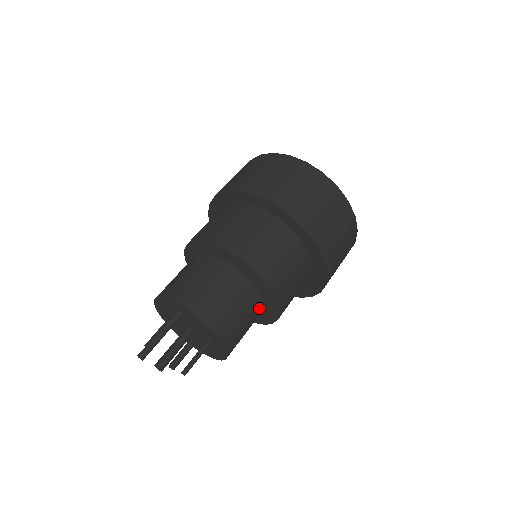
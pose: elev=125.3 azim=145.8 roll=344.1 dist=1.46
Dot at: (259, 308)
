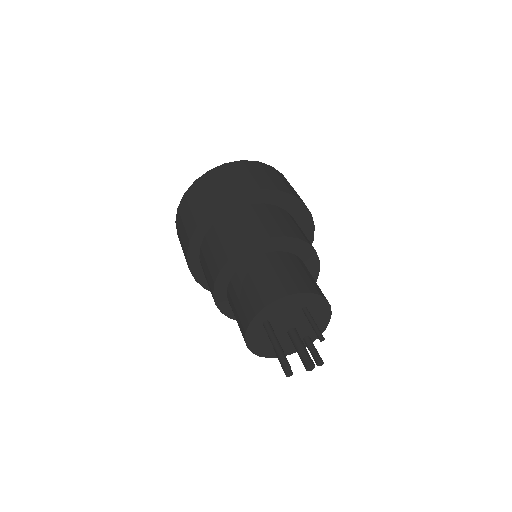
Dot at: (296, 259)
